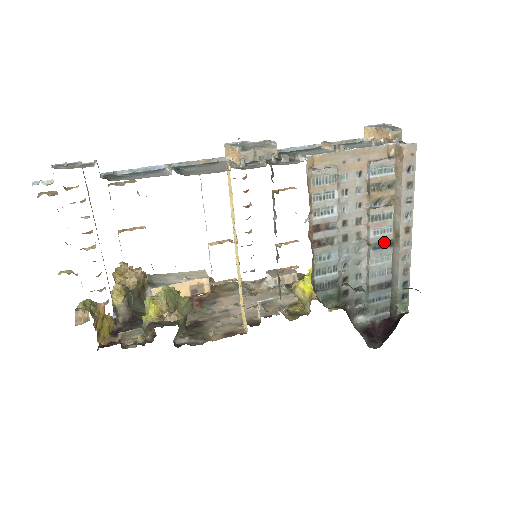
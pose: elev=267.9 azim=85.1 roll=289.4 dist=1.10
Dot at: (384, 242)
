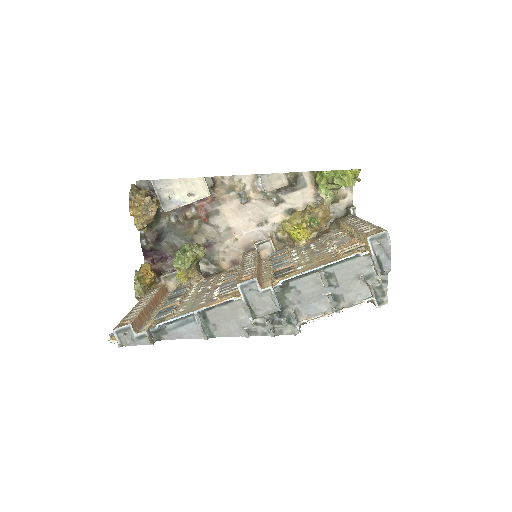
Dot at: occluded
